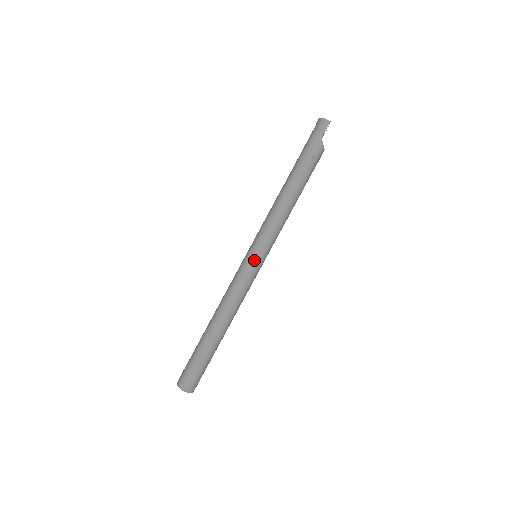
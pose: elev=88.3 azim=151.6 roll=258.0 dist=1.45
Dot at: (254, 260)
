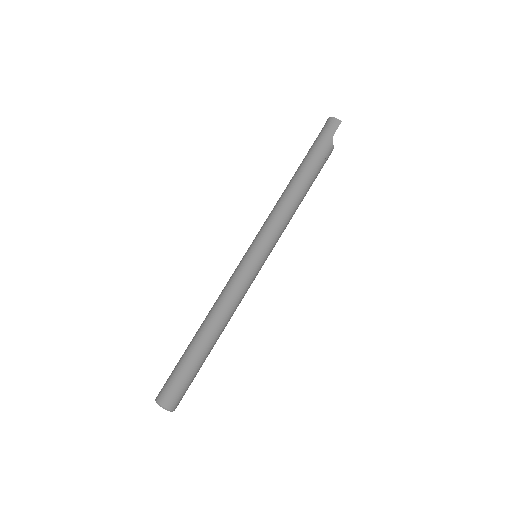
Dot at: (256, 259)
